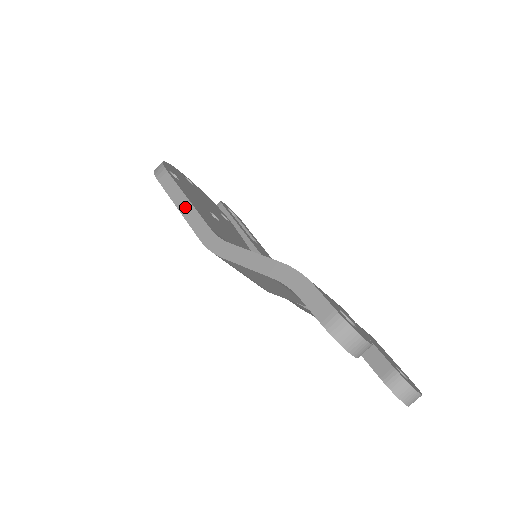
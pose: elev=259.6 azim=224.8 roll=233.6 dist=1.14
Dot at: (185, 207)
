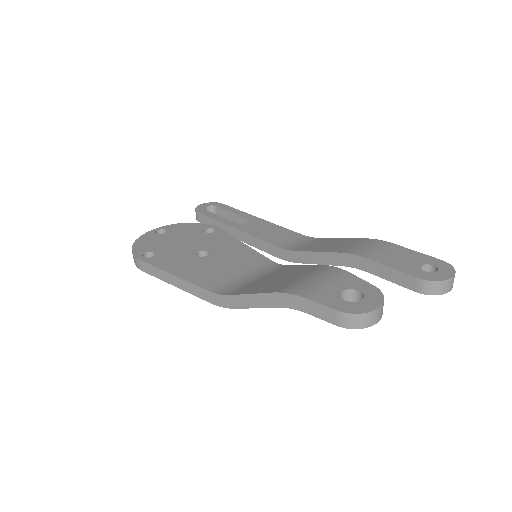
Dot at: (178, 283)
